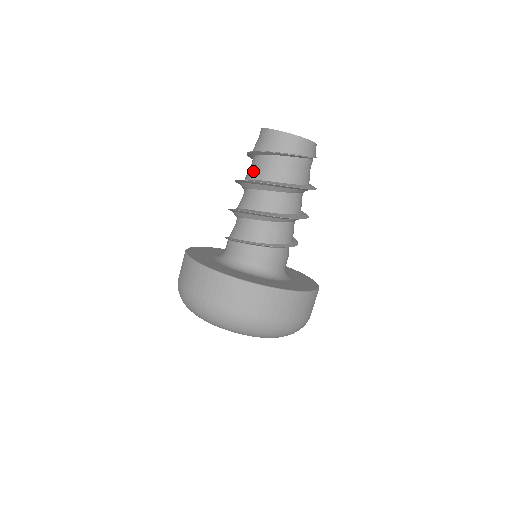
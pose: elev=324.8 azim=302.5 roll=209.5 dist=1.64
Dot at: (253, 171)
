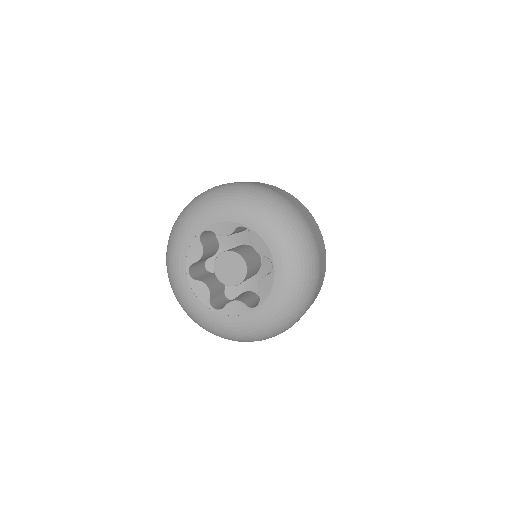
Dot at: occluded
